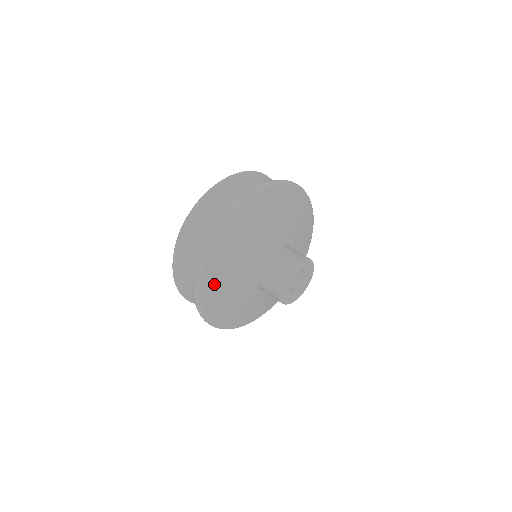
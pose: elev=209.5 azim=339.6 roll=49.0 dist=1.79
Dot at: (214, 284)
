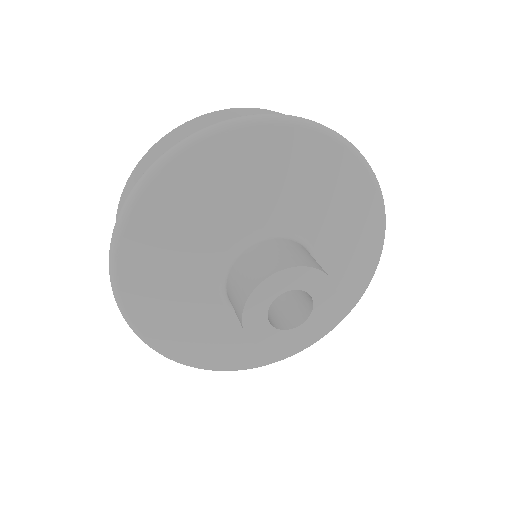
Dot at: (157, 322)
